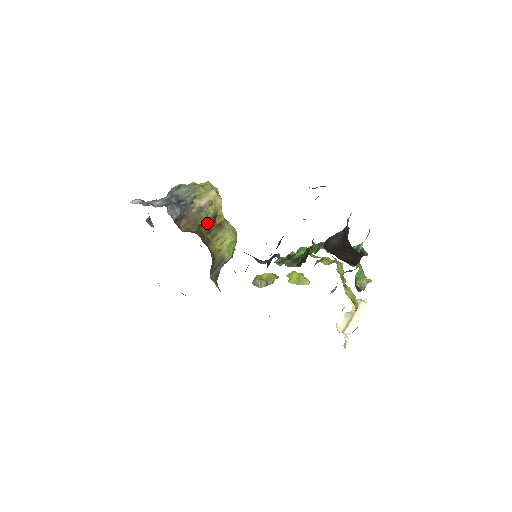
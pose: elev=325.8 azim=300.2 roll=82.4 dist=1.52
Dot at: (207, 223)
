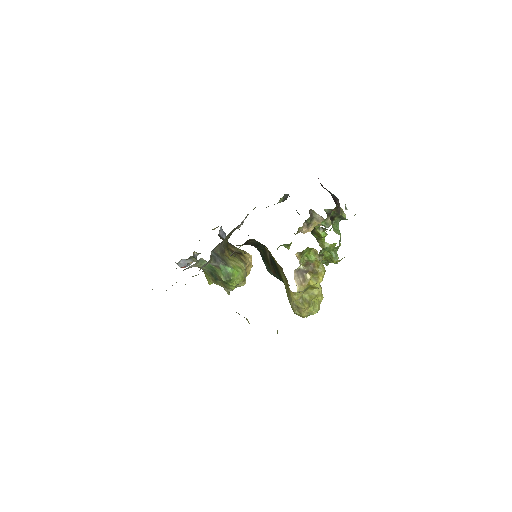
Dot at: (235, 250)
